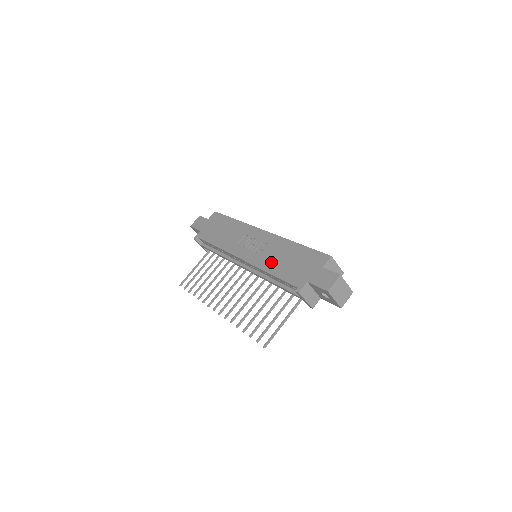
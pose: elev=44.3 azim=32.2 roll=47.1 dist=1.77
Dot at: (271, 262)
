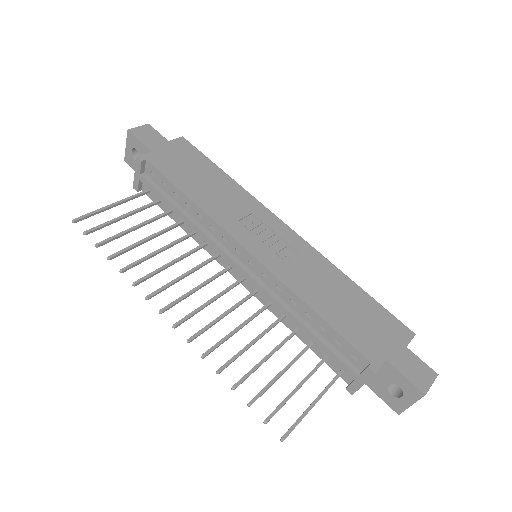
Dot at: (313, 290)
